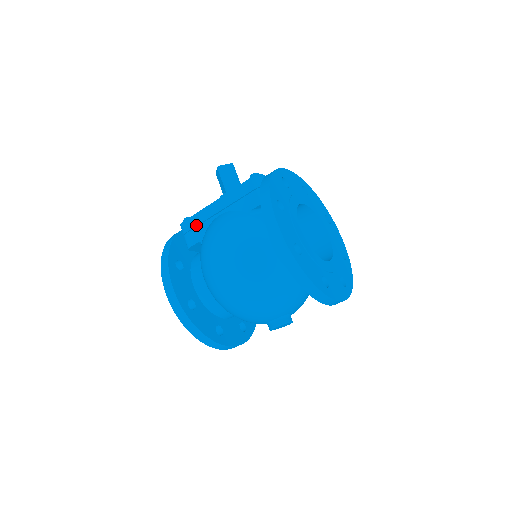
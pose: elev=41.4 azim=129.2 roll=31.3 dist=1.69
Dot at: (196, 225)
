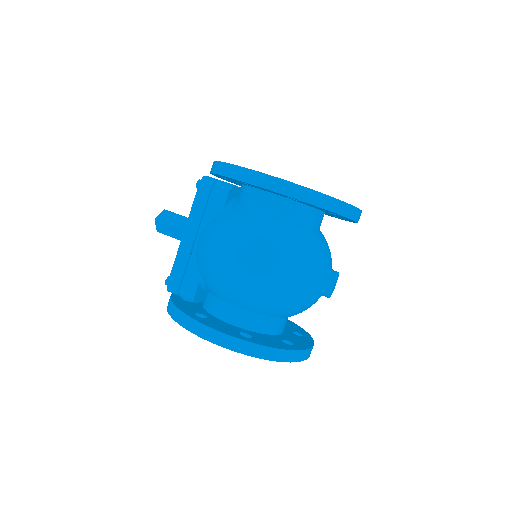
Dot at: (183, 272)
